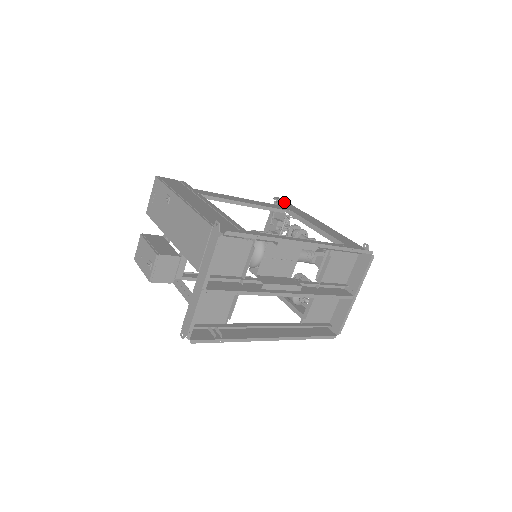
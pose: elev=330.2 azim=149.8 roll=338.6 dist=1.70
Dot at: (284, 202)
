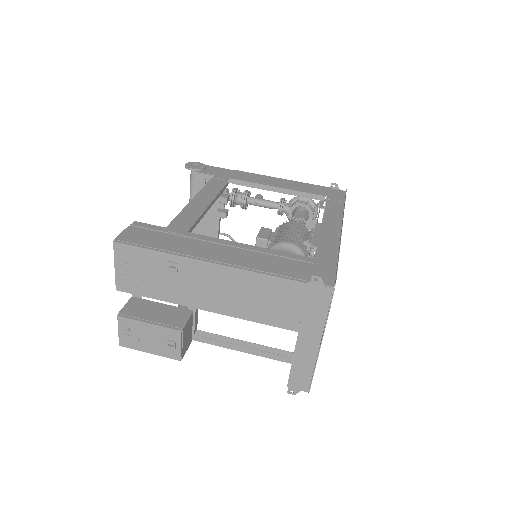
Dot at: (204, 168)
